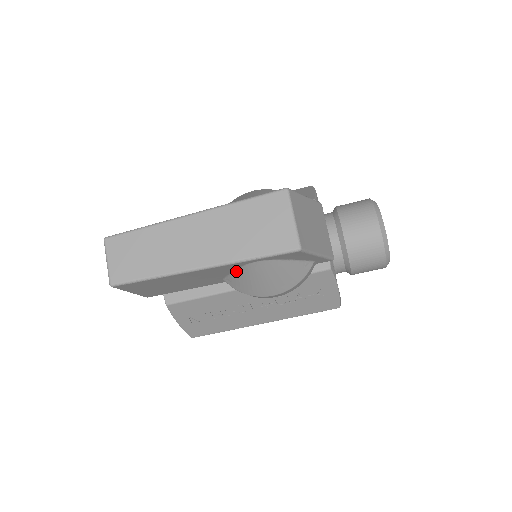
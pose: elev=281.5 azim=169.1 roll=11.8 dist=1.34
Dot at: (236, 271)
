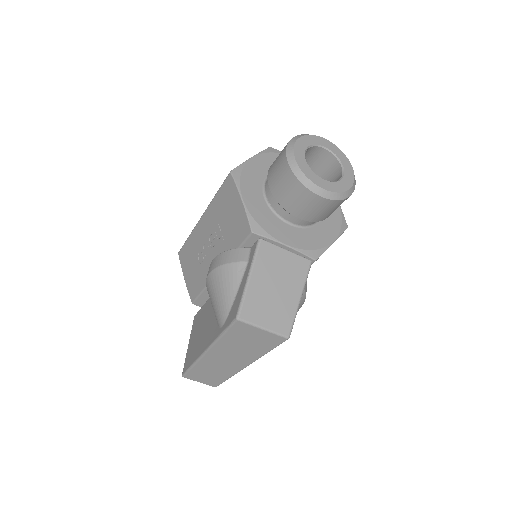
Dot at: occluded
